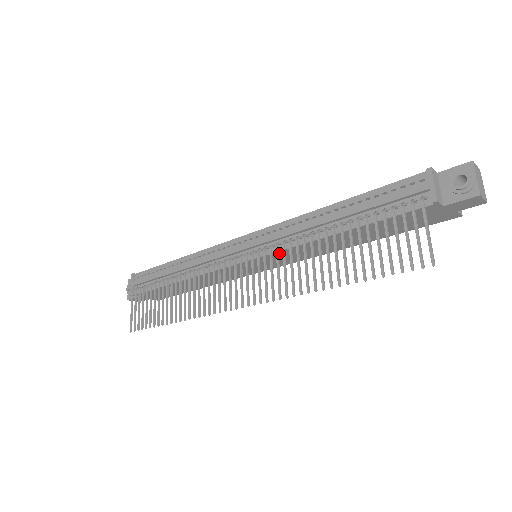
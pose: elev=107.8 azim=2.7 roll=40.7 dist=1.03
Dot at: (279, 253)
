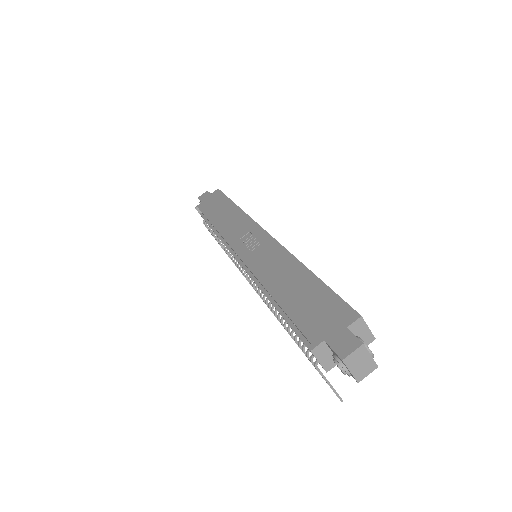
Dot at: occluded
